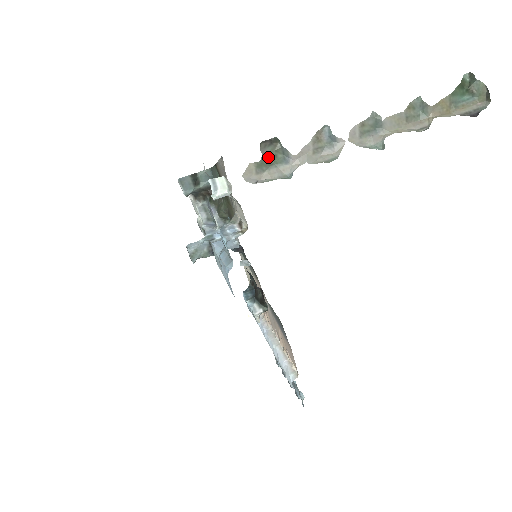
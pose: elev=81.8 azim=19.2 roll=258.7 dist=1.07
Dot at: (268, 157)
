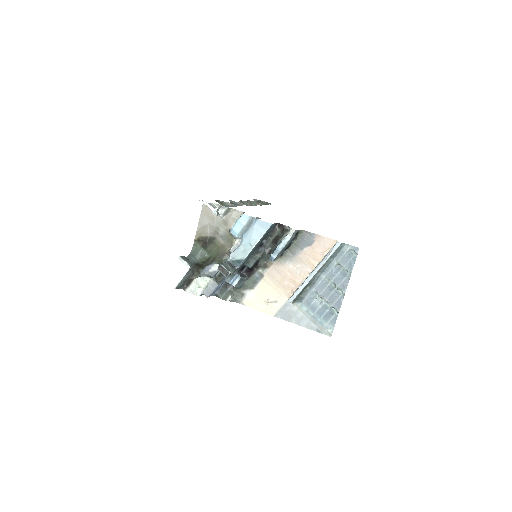
Dot at: occluded
